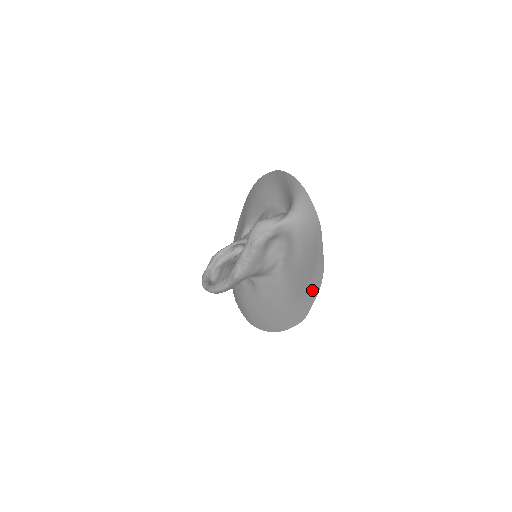
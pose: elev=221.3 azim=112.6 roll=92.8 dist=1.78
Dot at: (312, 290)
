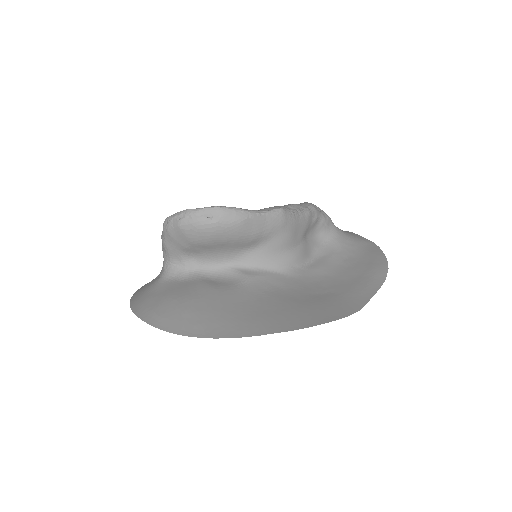
Dot at: (369, 285)
